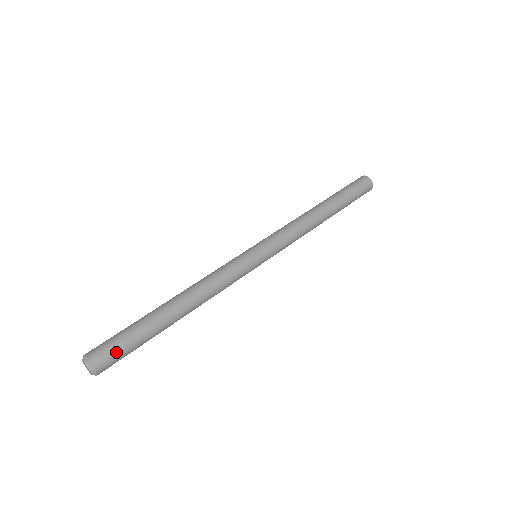
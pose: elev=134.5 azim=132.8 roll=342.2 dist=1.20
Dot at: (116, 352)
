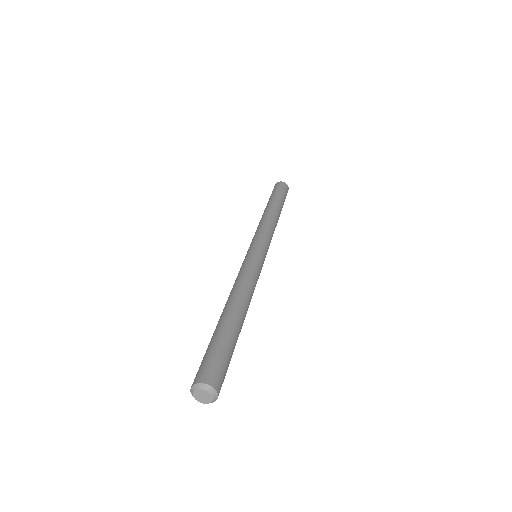
Dot at: (221, 365)
